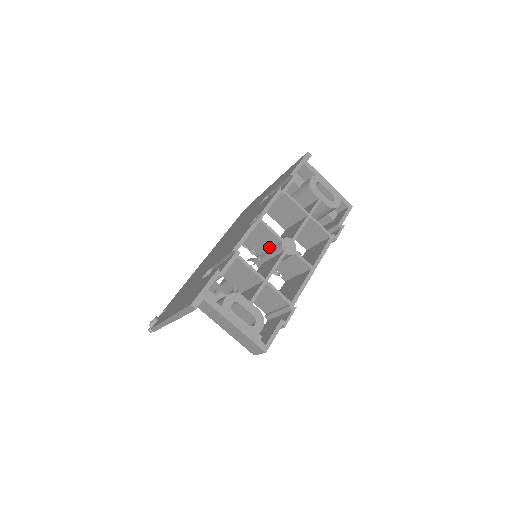
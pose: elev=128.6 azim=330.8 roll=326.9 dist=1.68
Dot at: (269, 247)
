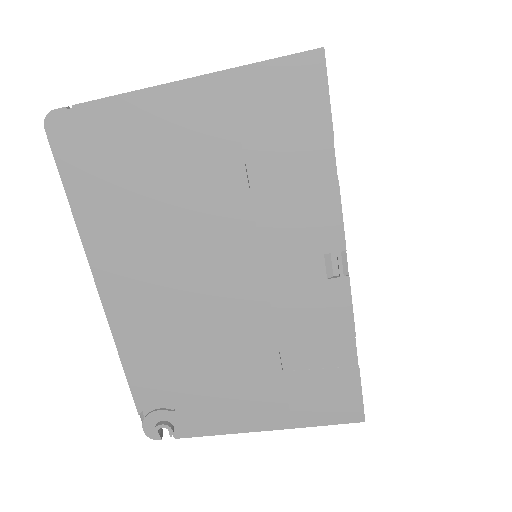
Dot at: occluded
